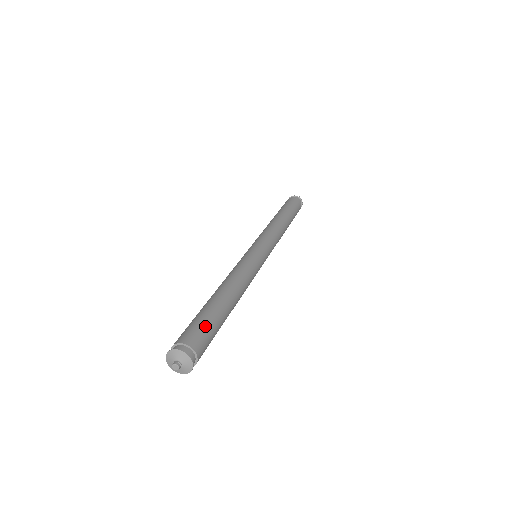
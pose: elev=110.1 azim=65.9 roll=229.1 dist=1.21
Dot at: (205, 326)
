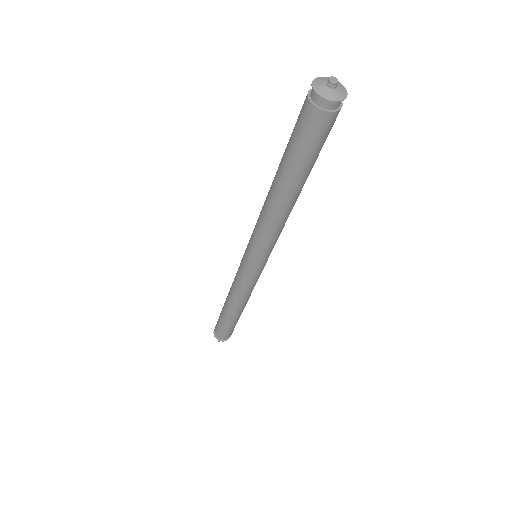
Dot at: occluded
